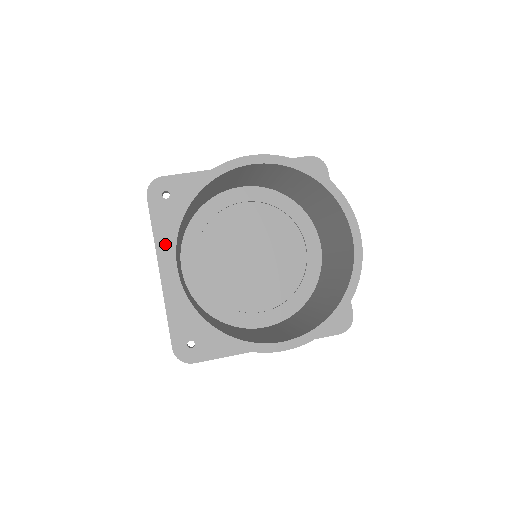
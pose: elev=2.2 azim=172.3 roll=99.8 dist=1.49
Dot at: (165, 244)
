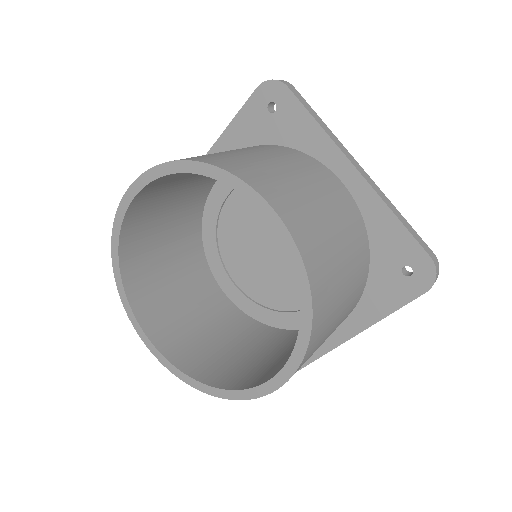
Dot at: (228, 145)
